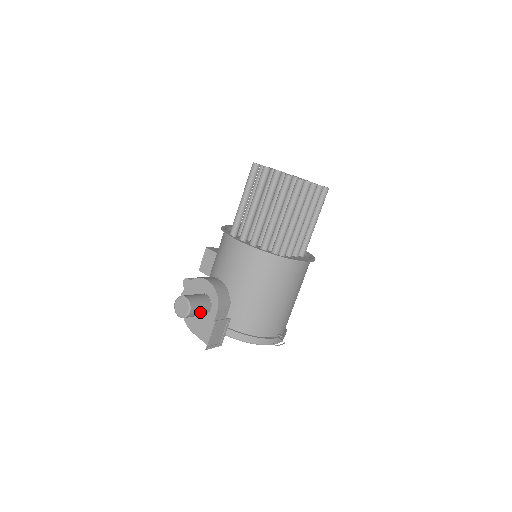
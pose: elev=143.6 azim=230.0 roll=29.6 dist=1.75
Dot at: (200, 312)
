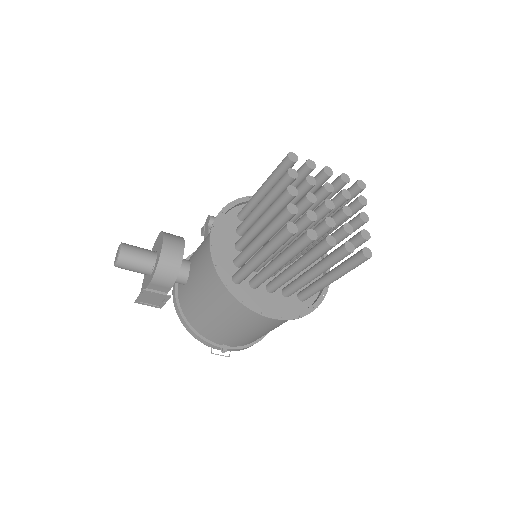
Dot at: (134, 271)
